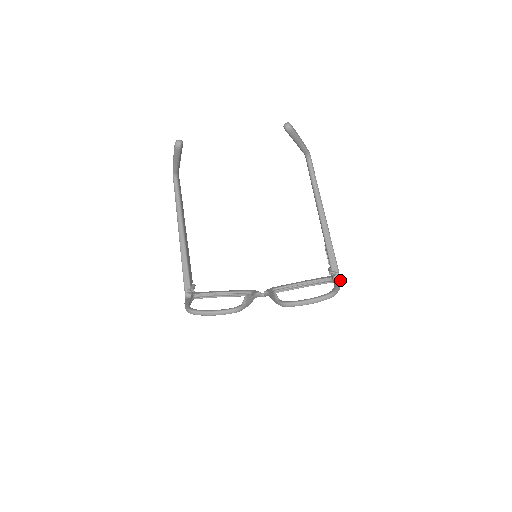
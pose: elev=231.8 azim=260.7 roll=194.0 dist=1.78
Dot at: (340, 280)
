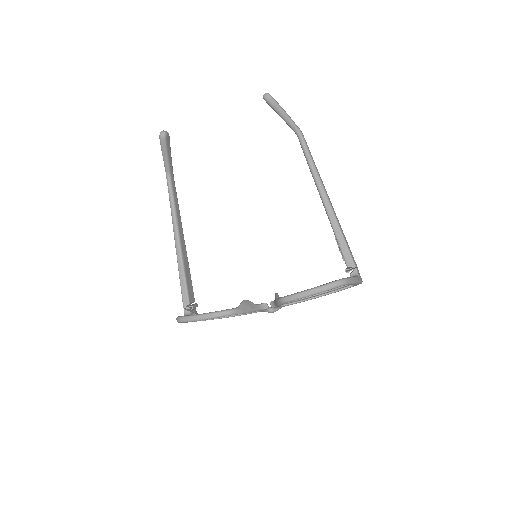
Dot at: (359, 277)
